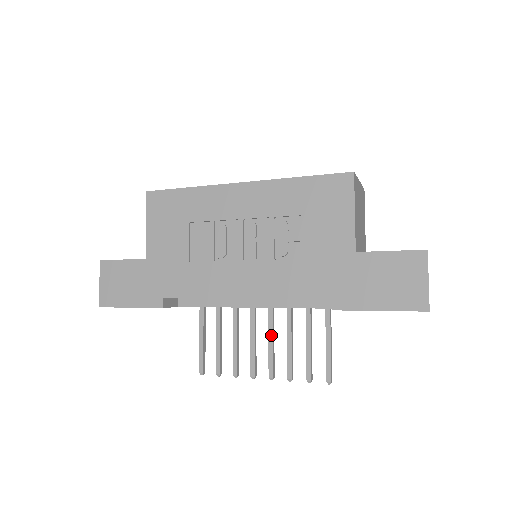
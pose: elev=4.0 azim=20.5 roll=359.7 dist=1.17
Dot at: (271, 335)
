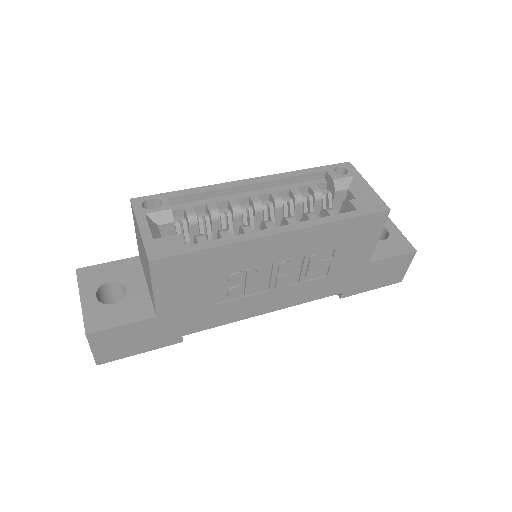
Dot at: occluded
